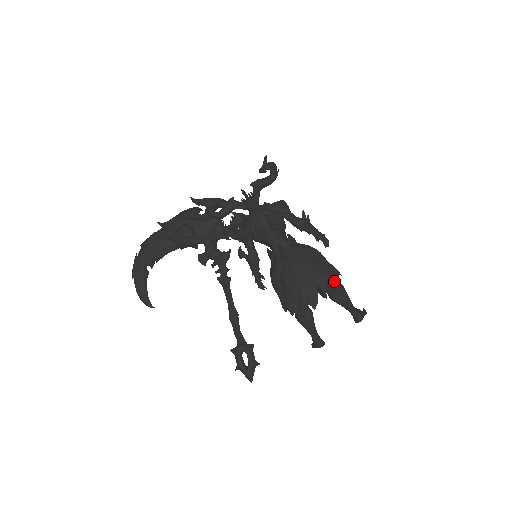
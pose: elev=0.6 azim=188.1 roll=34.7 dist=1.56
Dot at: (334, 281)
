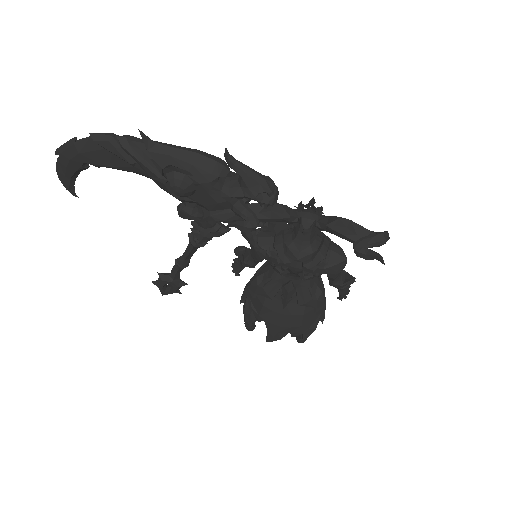
Dot at: (309, 333)
